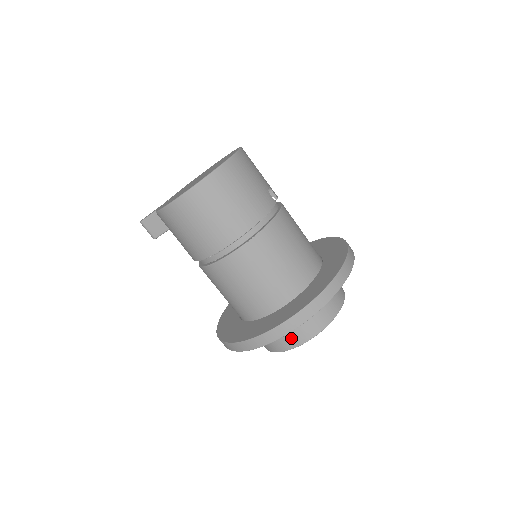
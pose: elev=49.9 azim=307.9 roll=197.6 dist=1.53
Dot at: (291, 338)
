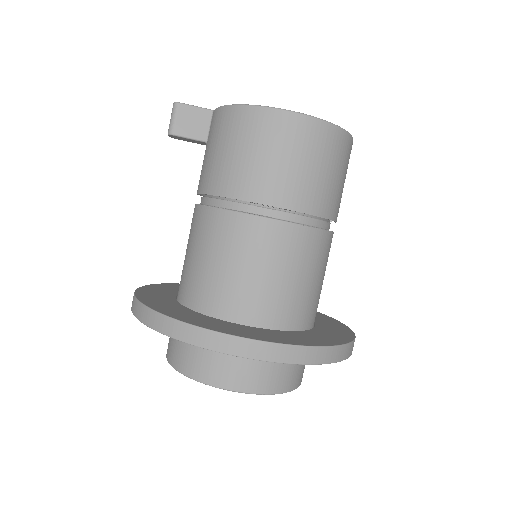
Dot at: (240, 375)
